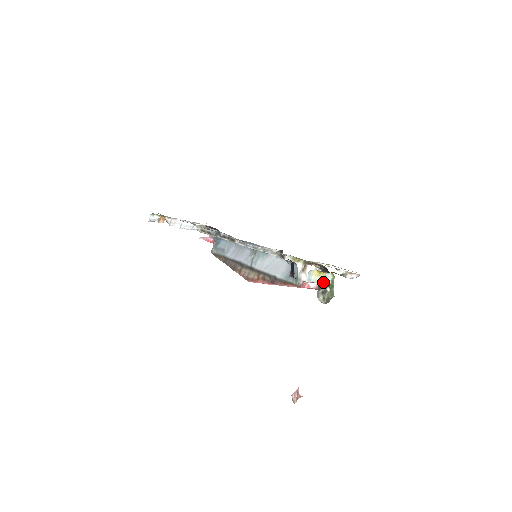
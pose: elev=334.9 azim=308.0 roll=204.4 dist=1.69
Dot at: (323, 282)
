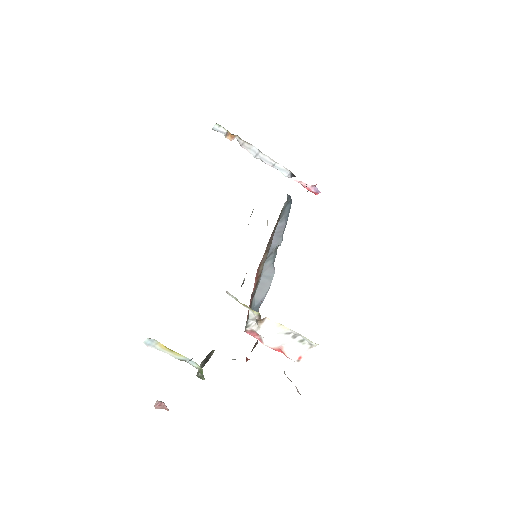
Dot at: (185, 360)
